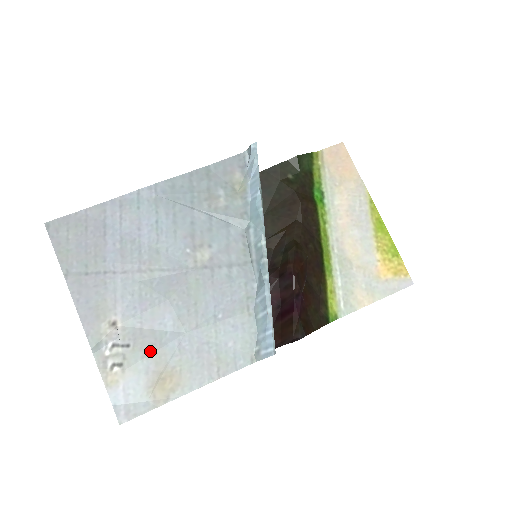
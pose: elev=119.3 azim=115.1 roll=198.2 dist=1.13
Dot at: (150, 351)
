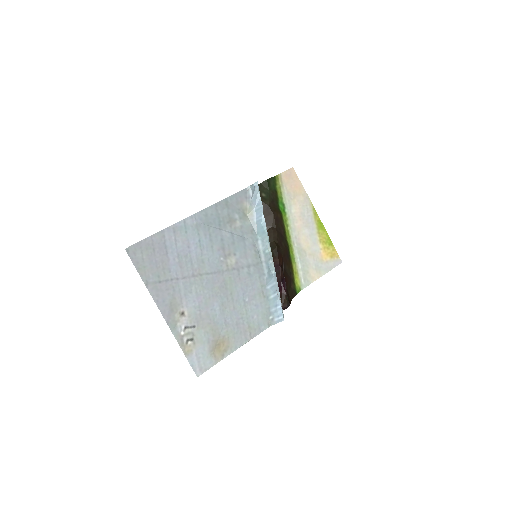
Dot at: (208, 328)
